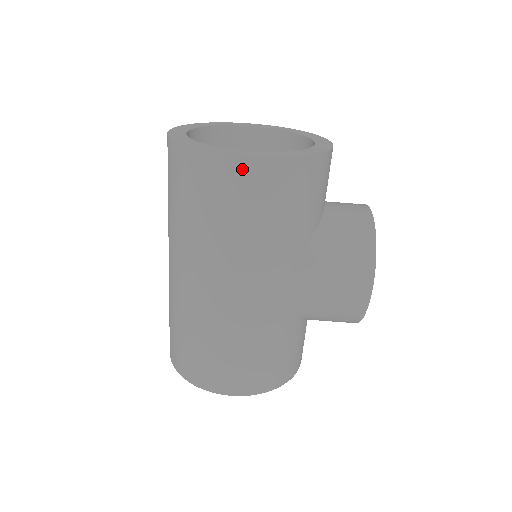
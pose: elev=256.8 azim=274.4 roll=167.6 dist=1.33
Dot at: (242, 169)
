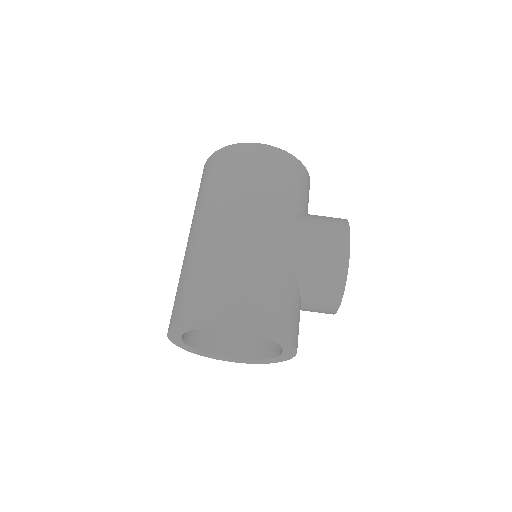
Dot at: (255, 150)
